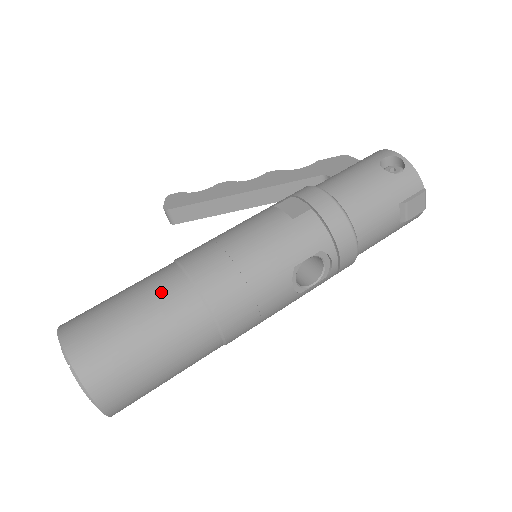
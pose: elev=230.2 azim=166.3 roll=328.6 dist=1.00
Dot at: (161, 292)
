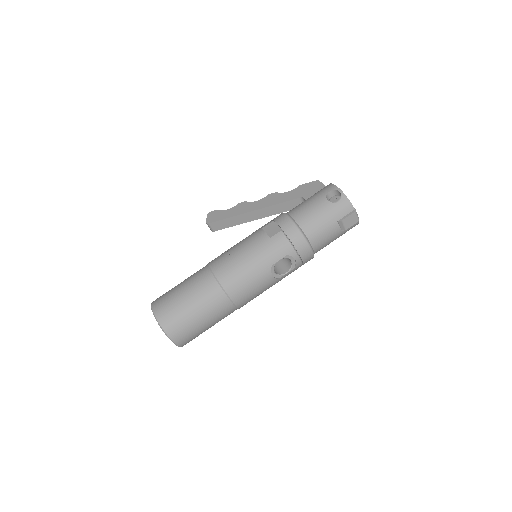
Dot at: (200, 284)
